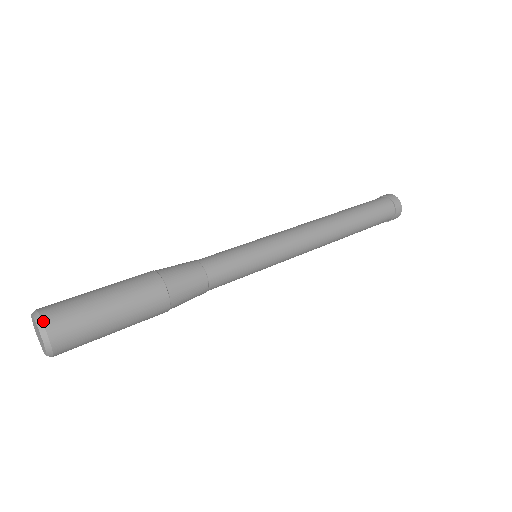
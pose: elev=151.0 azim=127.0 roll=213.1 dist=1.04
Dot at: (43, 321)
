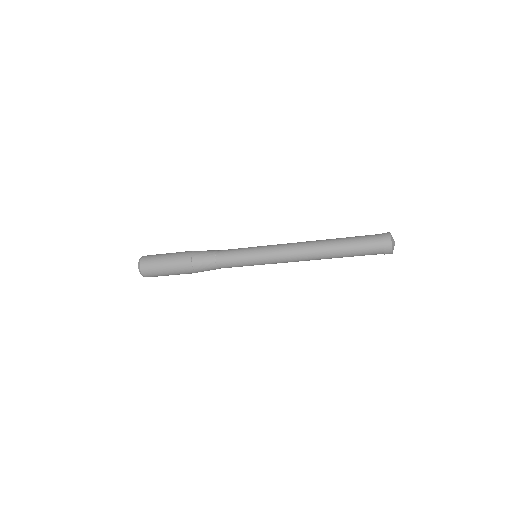
Dot at: (144, 256)
